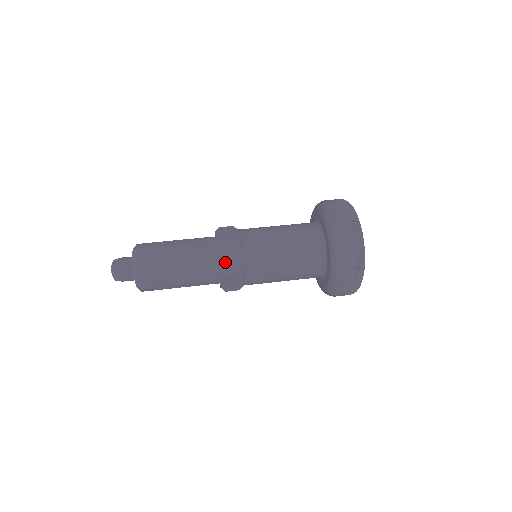
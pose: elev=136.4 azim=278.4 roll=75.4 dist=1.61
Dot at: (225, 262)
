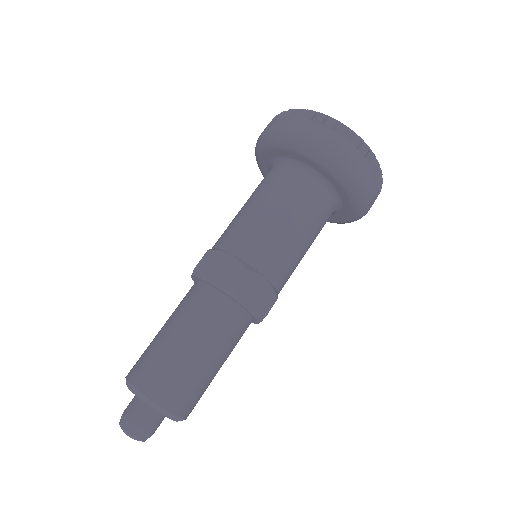
Dot at: (255, 304)
